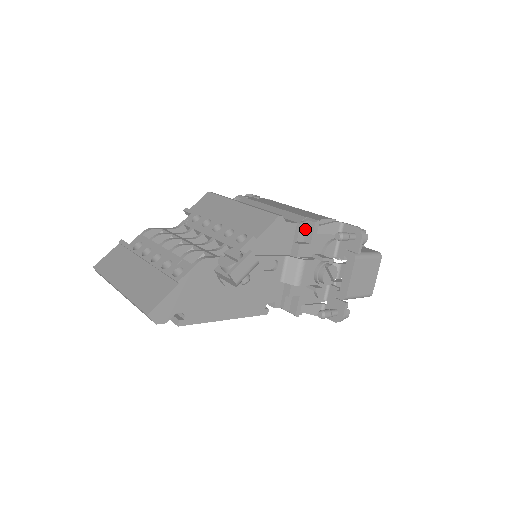
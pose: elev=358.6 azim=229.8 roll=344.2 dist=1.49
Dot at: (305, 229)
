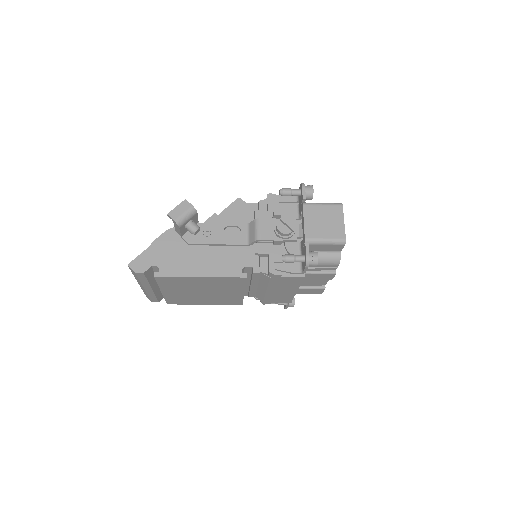
Dot at: (266, 205)
